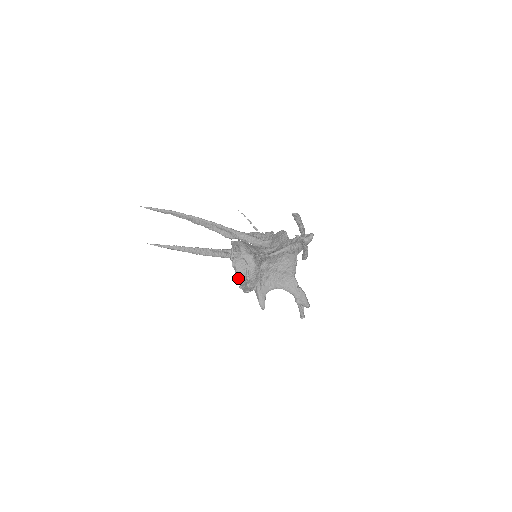
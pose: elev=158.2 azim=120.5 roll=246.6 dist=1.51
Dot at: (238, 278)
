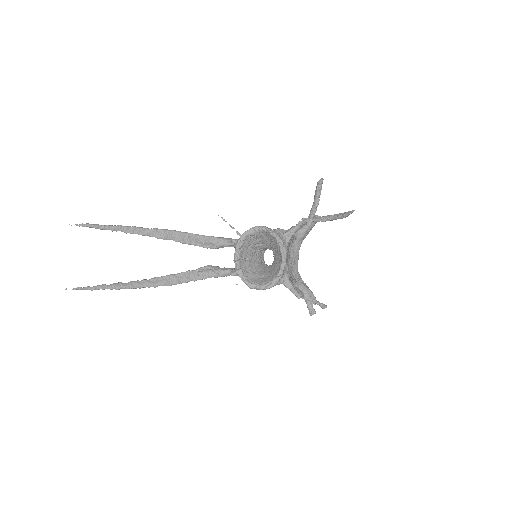
Dot at: (247, 281)
